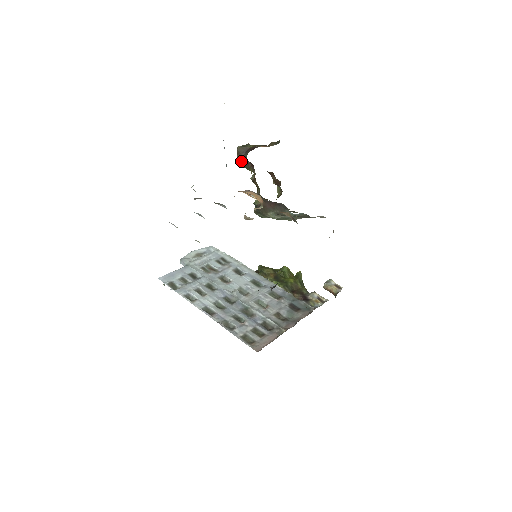
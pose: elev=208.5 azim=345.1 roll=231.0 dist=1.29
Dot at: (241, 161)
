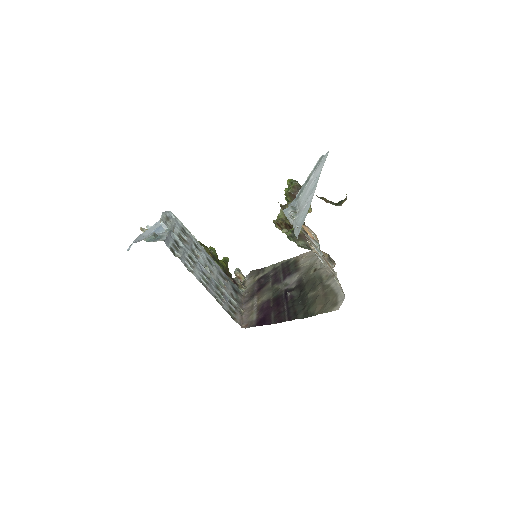
Dot at: (293, 194)
